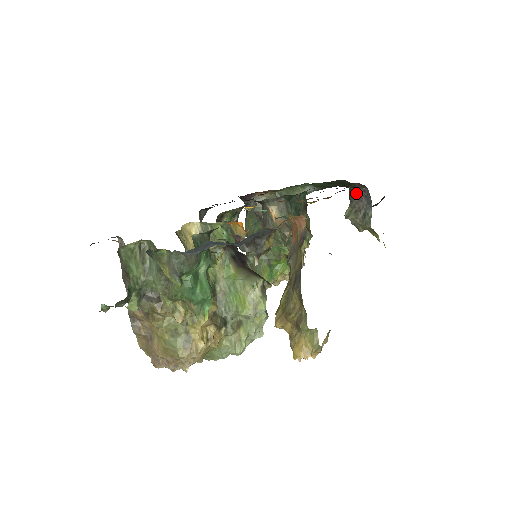
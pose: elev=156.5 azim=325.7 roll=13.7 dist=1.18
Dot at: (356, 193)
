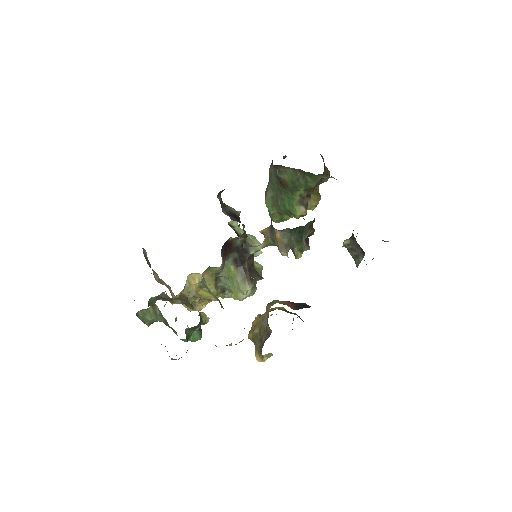
Dot at: (356, 241)
